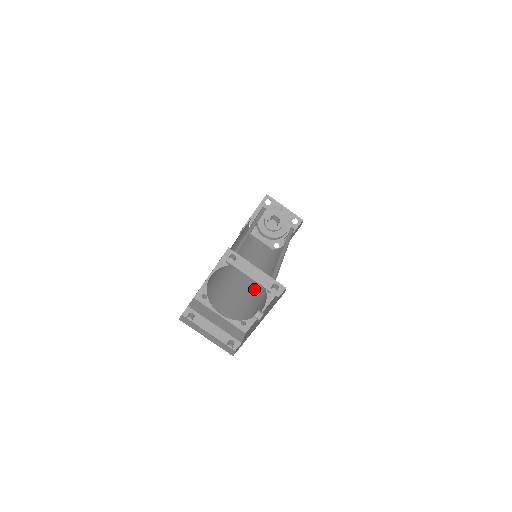
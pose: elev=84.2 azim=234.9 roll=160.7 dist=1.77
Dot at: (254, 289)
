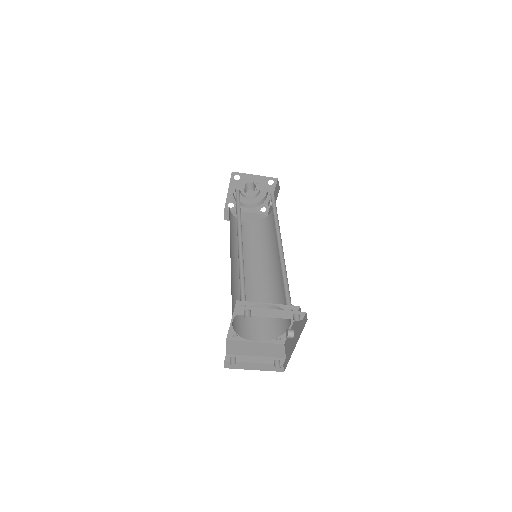
Dot at: (269, 288)
